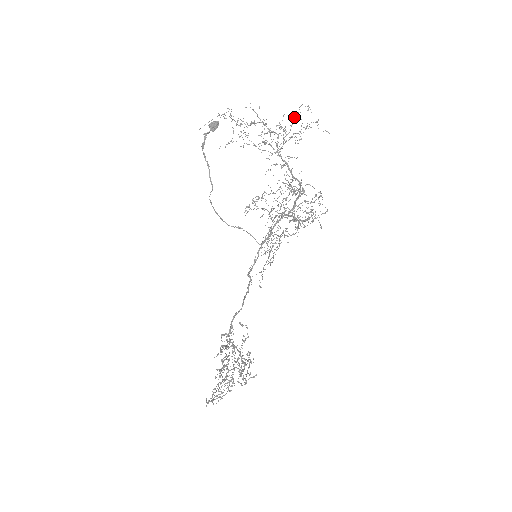
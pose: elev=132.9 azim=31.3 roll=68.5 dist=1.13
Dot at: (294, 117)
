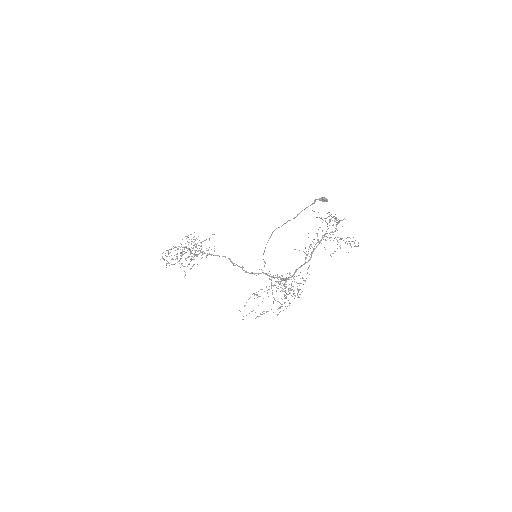
Dot at: occluded
